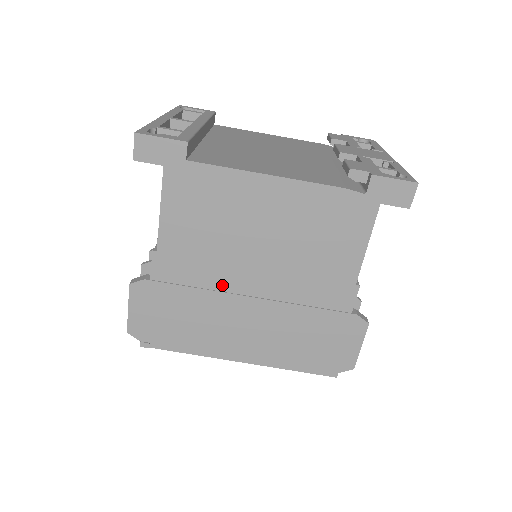
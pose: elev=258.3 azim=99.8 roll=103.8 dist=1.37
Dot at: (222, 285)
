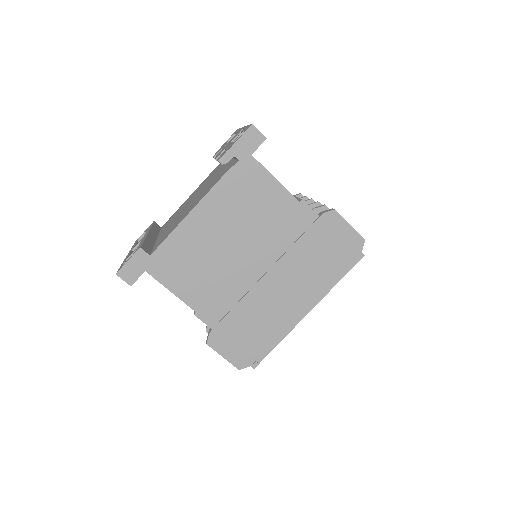
Dot at: (244, 287)
